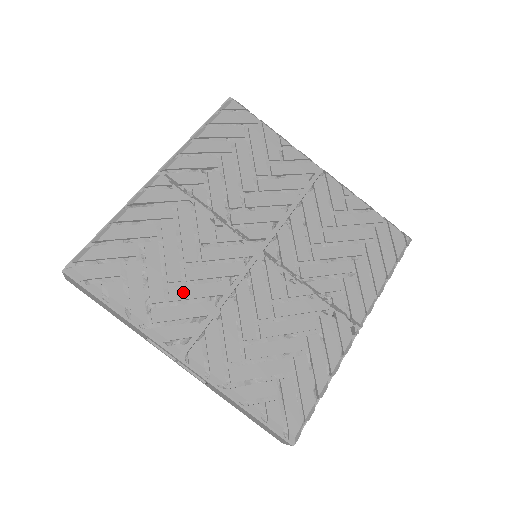
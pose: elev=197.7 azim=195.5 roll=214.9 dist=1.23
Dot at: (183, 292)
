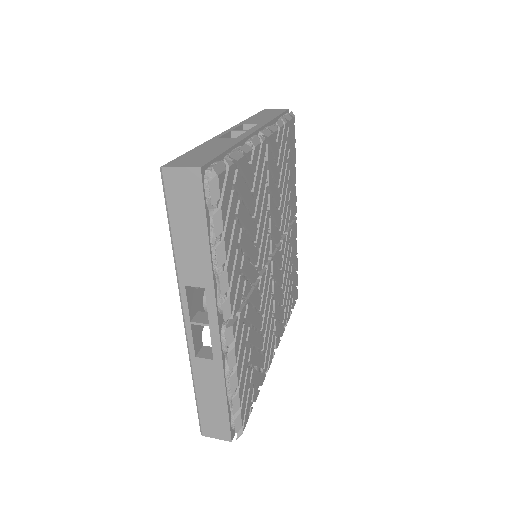
Dot at: (266, 339)
